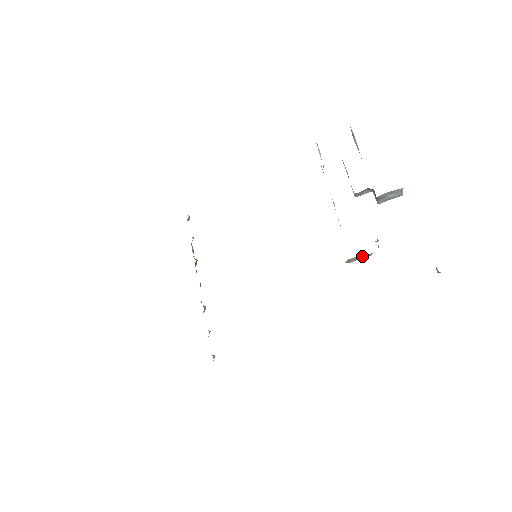
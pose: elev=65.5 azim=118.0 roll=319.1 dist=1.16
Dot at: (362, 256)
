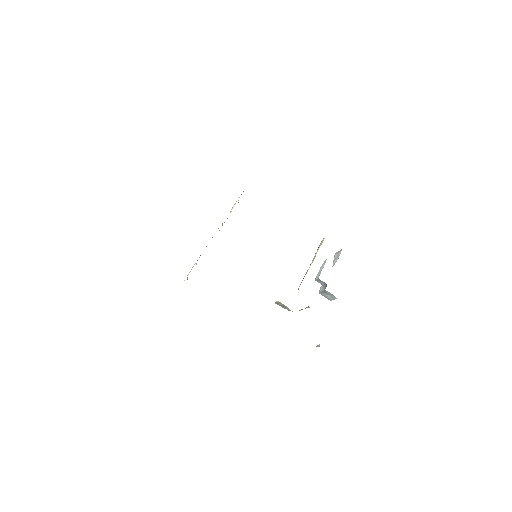
Dot at: (286, 307)
